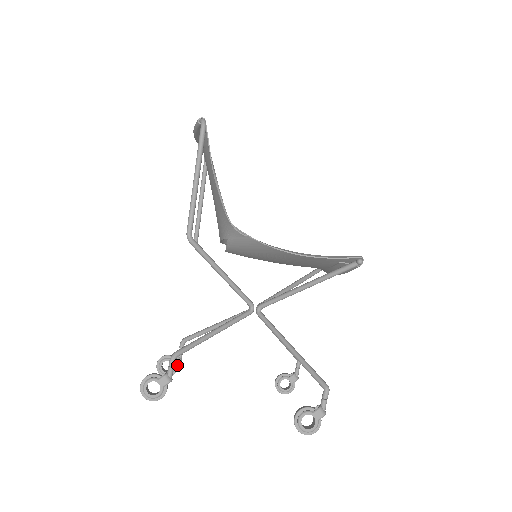
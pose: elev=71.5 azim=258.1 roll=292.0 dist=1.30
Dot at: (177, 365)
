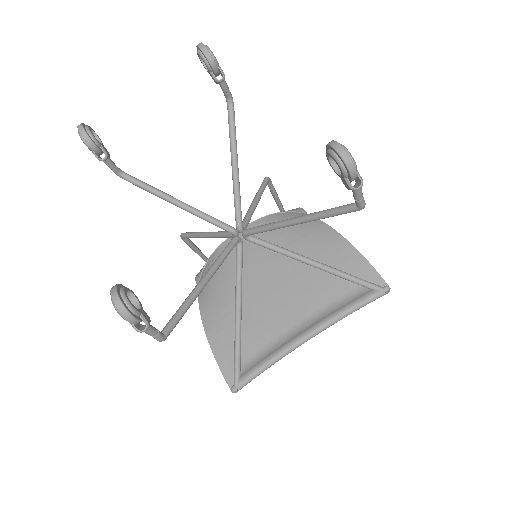
Dot at: (100, 149)
